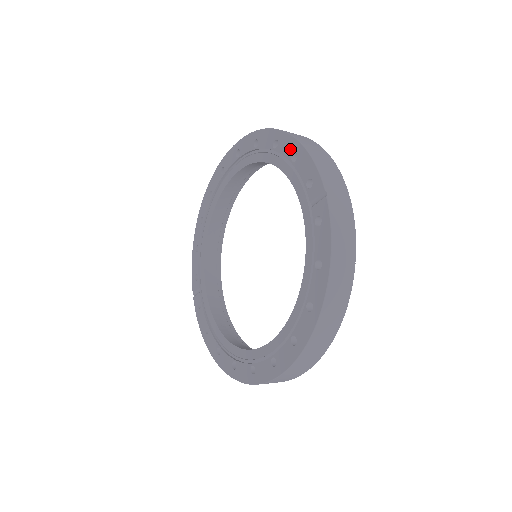
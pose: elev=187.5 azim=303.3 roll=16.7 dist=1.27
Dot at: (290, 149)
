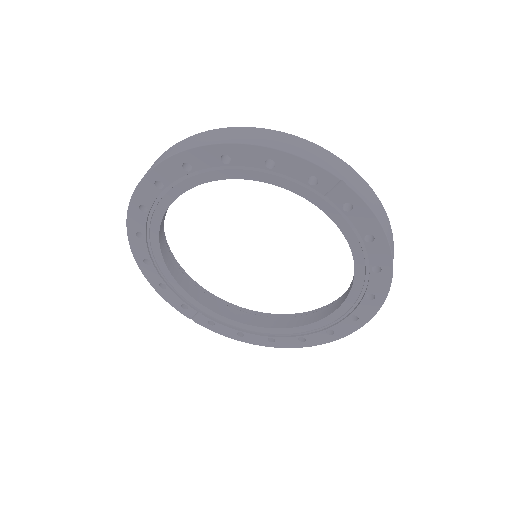
Dot at: (257, 158)
